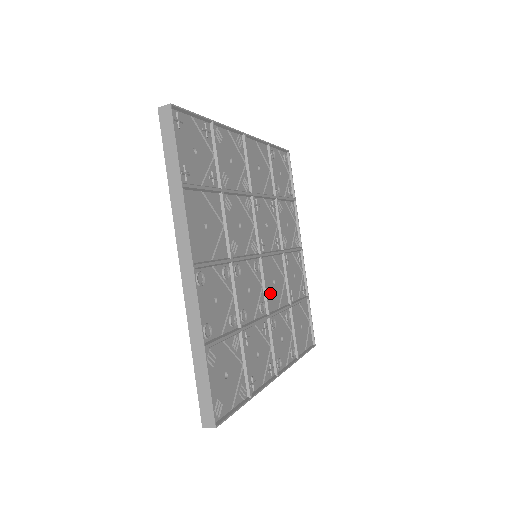
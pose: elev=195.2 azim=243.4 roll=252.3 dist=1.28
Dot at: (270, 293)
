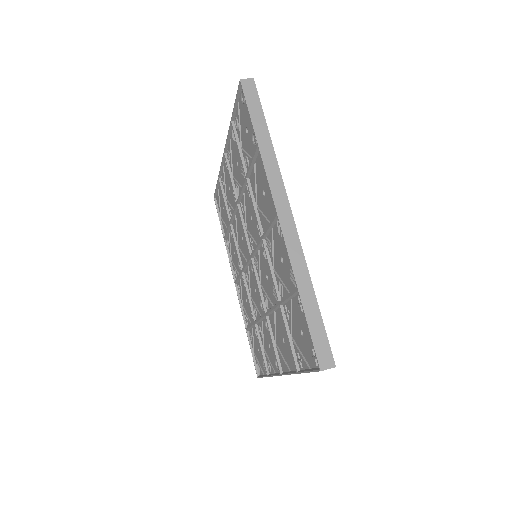
Dot at: occluded
